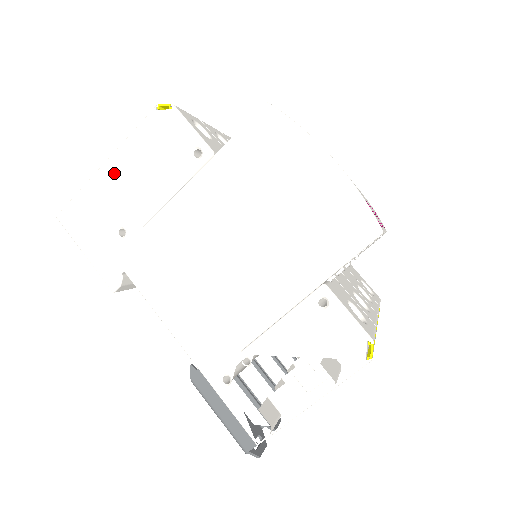
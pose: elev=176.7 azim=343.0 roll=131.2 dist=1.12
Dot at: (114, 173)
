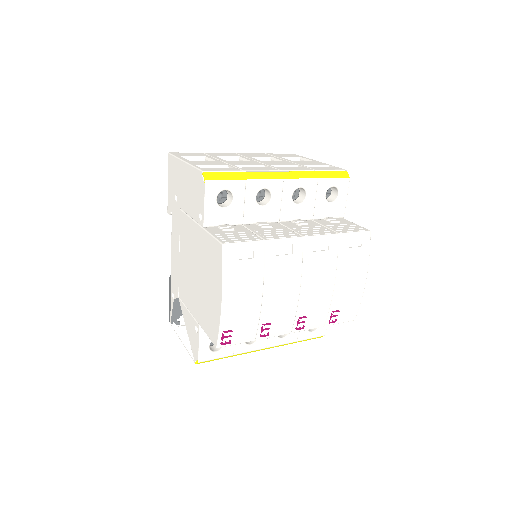
Dot at: (184, 172)
